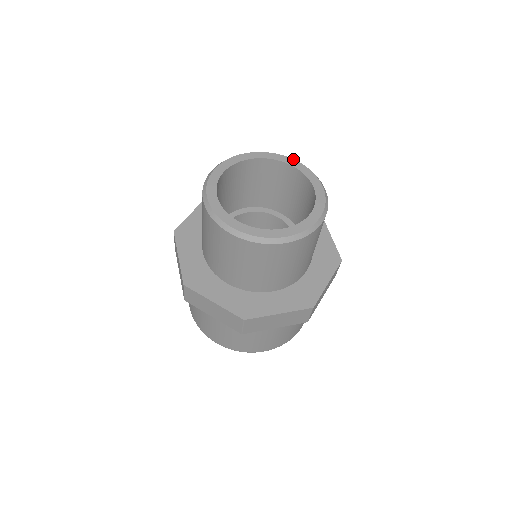
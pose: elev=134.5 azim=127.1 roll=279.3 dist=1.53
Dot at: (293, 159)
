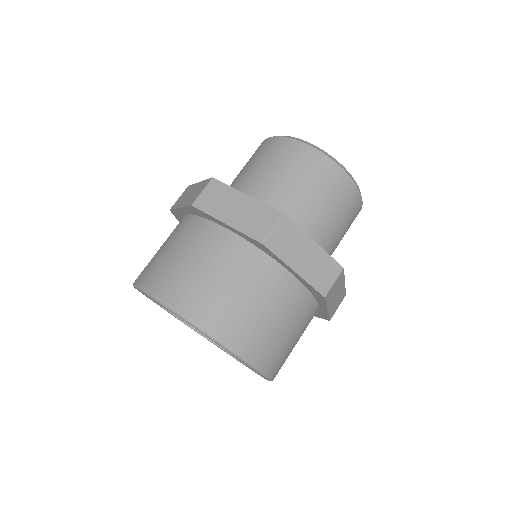
Dot at: occluded
